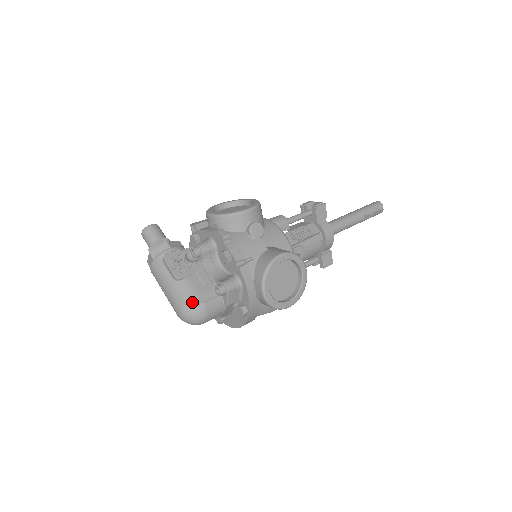
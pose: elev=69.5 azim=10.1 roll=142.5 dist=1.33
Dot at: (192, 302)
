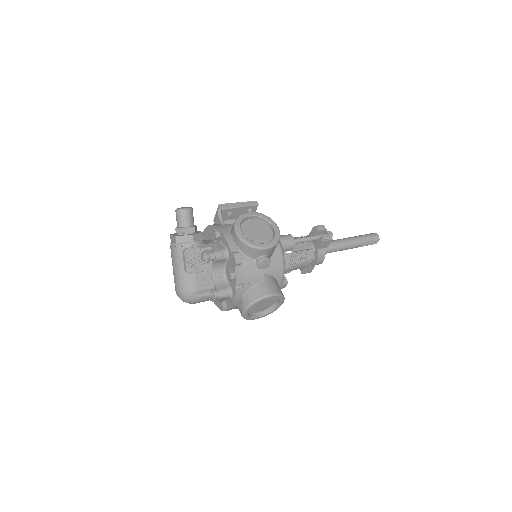
Dot at: (190, 293)
